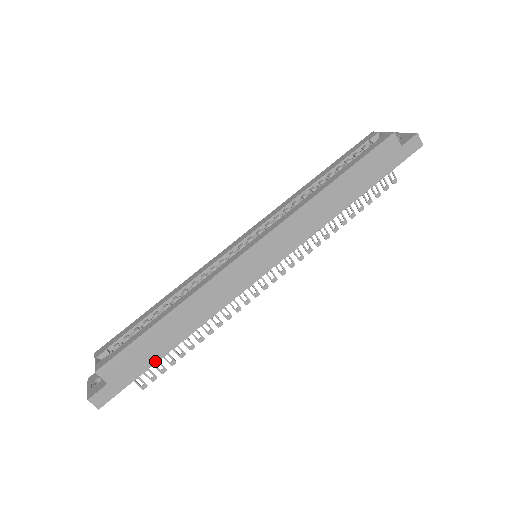
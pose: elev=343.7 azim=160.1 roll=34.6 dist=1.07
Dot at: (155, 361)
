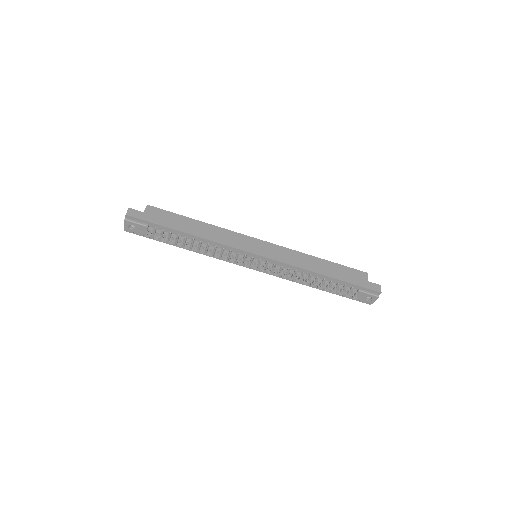
Dot at: (170, 227)
